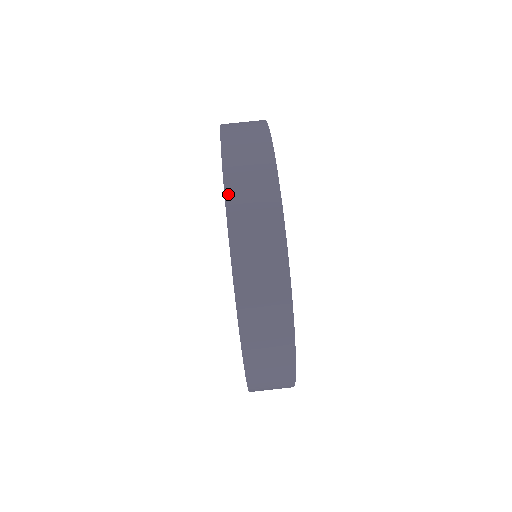
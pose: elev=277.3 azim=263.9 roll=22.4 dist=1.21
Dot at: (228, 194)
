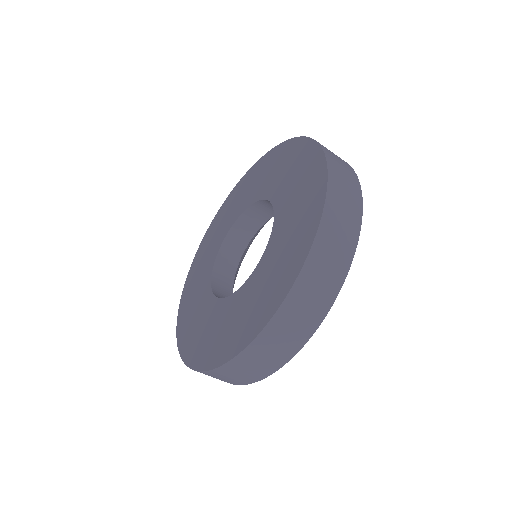
Dot at: (208, 372)
